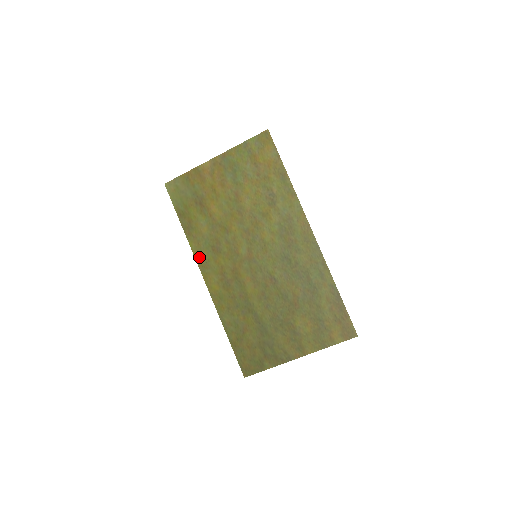
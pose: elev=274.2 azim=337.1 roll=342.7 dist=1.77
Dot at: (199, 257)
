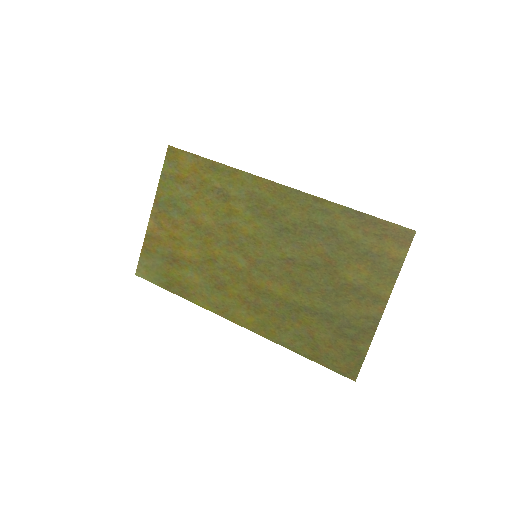
Dot at: (213, 307)
